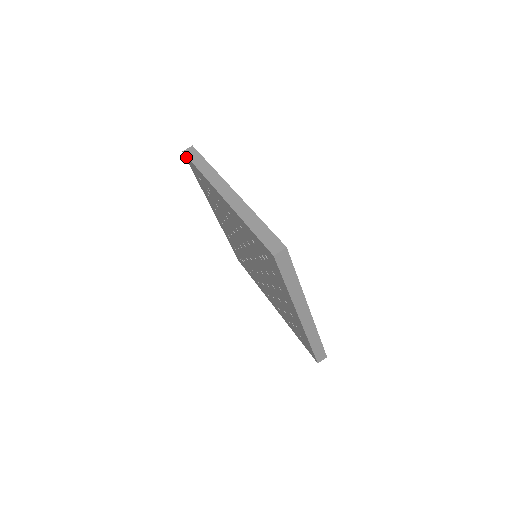
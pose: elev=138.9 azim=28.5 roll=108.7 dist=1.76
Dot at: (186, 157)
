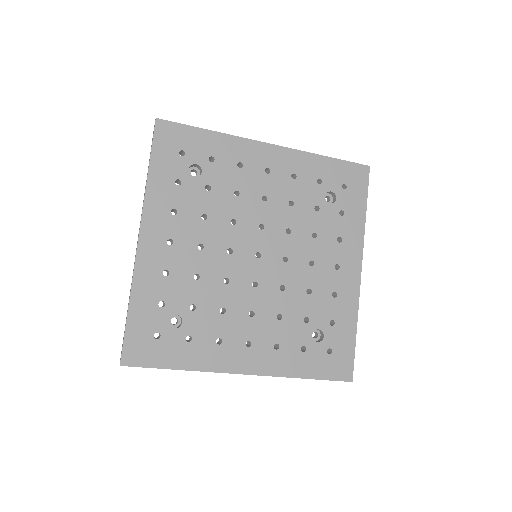
Dot at: occluded
